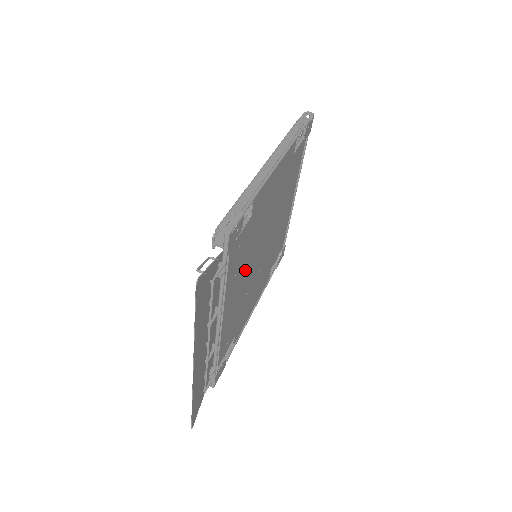
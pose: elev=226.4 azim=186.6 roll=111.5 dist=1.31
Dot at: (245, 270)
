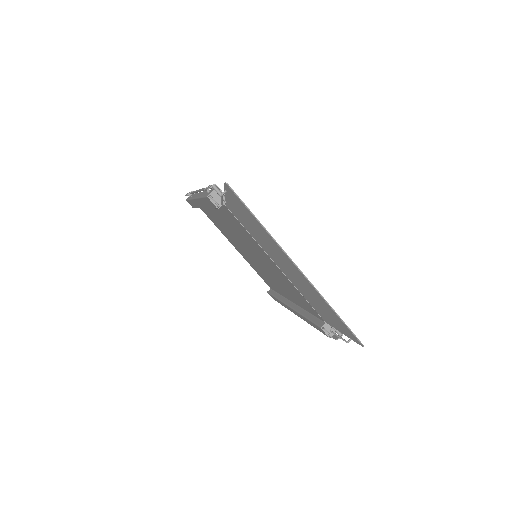
Dot at: occluded
